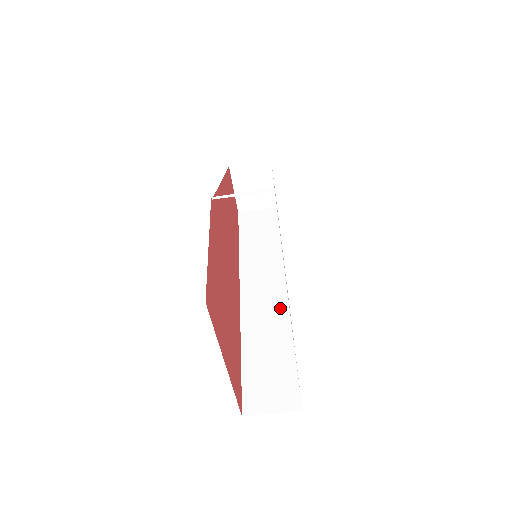
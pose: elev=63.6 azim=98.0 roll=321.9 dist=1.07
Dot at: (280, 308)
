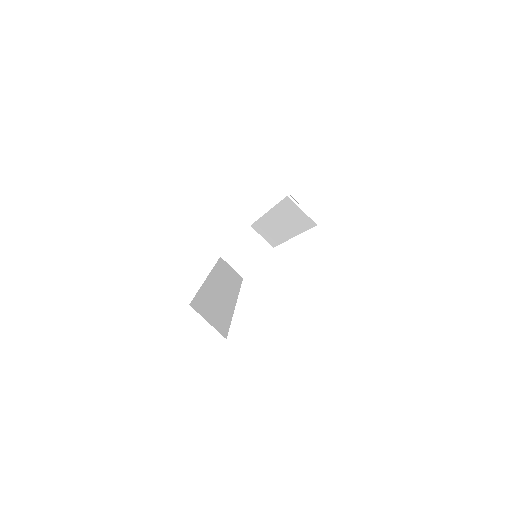
Dot at: (230, 302)
